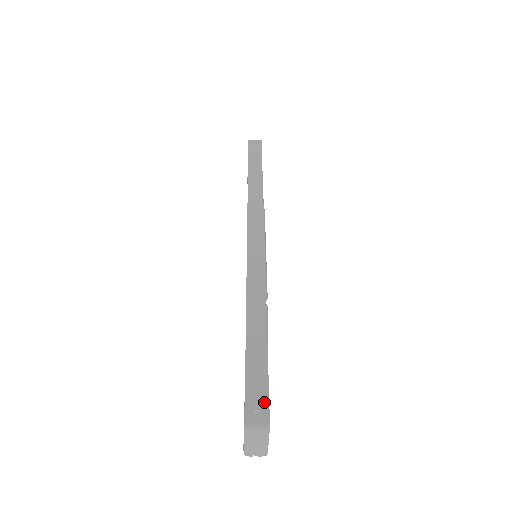
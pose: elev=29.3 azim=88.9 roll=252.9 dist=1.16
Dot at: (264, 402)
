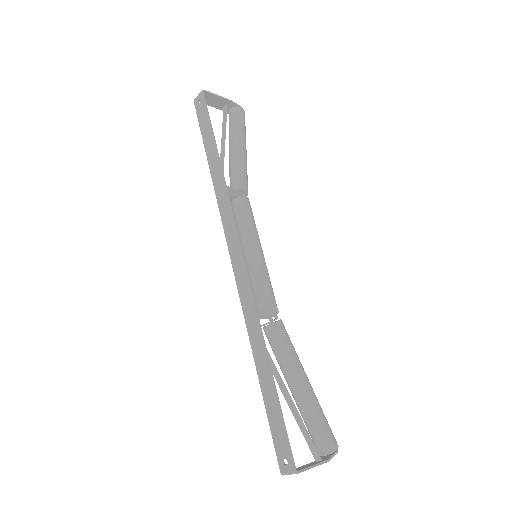
Dot at: (286, 451)
